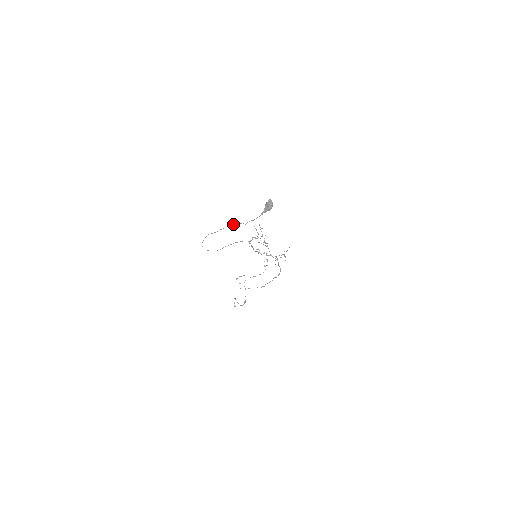
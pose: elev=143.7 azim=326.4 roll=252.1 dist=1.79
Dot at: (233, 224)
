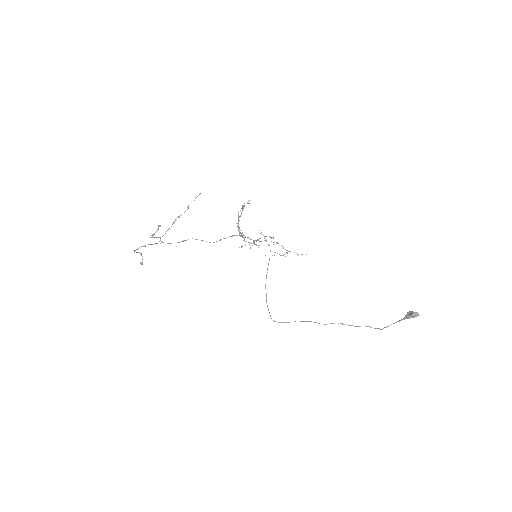
Dot at: occluded
